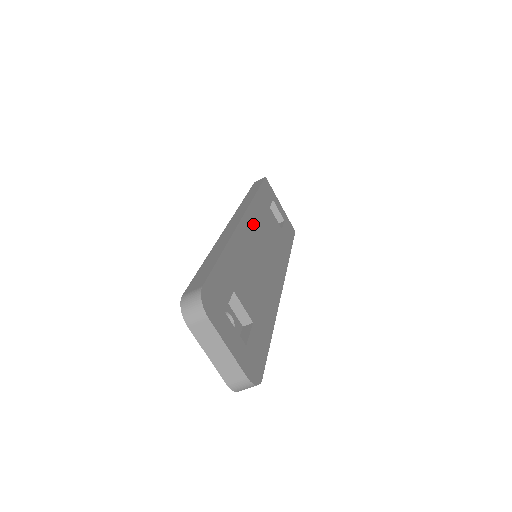
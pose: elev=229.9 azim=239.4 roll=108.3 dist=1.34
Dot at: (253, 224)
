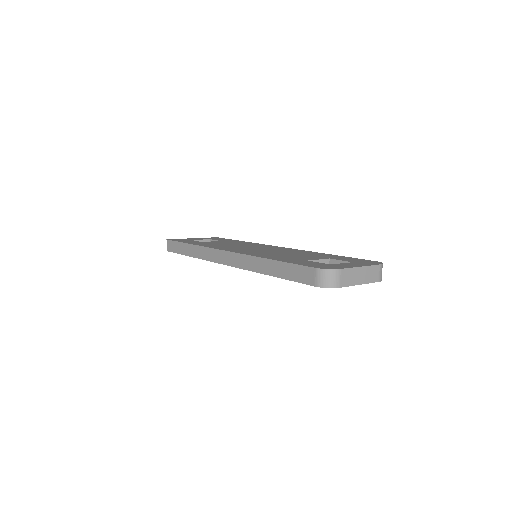
Dot at: occluded
